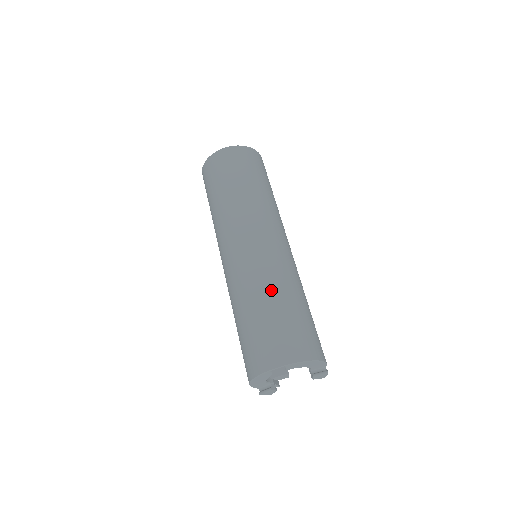
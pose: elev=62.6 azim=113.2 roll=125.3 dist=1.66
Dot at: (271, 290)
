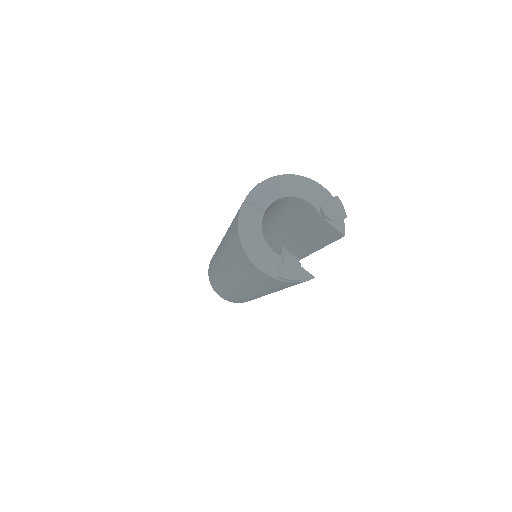
Dot at: occluded
